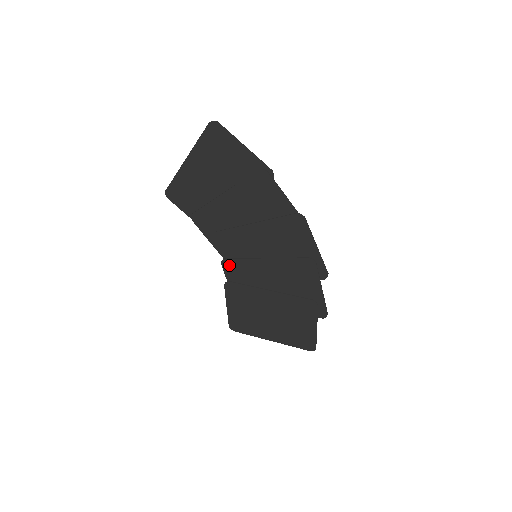
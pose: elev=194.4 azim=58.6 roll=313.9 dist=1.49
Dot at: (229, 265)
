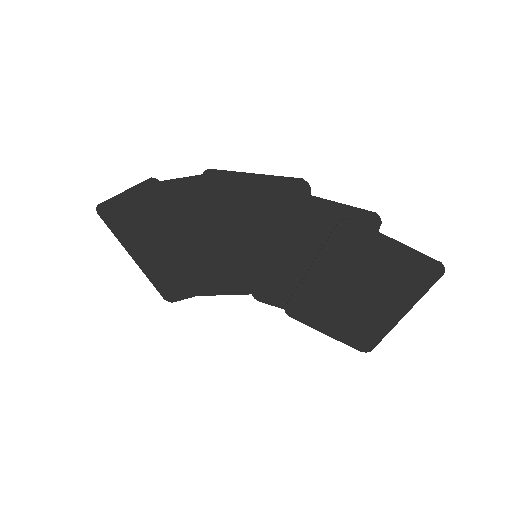
Dot at: (262, 294)
